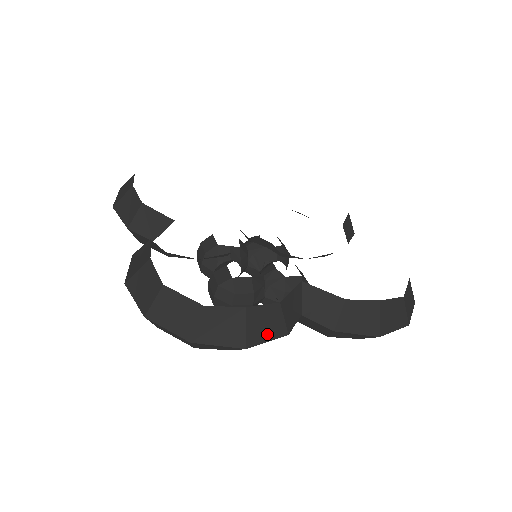
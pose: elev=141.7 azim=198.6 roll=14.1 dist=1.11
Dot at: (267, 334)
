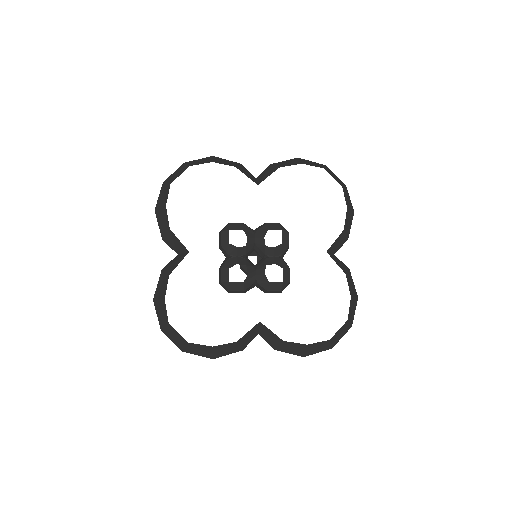
Dot at: (227, 352)
